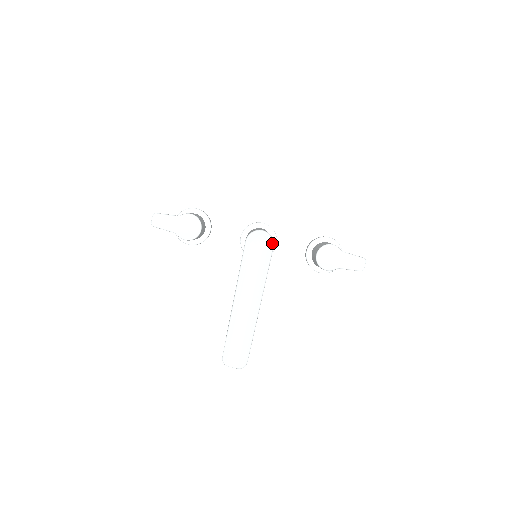
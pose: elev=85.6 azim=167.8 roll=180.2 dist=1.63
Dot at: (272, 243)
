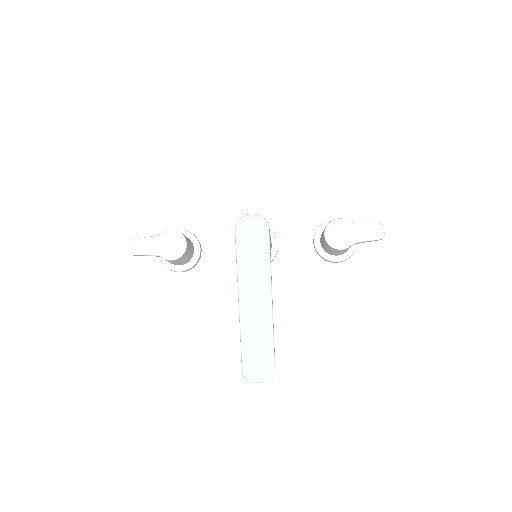
Dot at: (266, 224)
